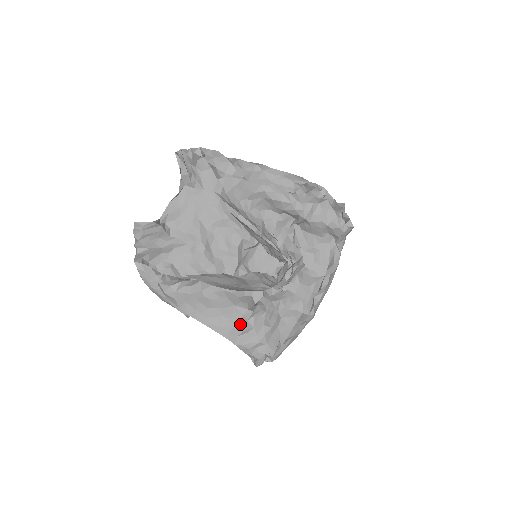
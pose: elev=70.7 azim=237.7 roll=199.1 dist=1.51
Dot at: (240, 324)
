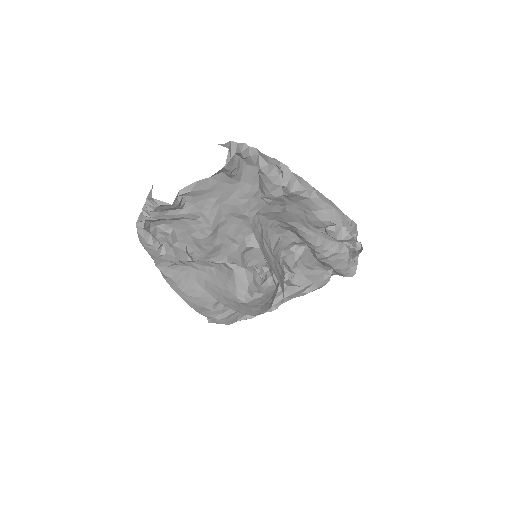
Dot at: (212, 306)
